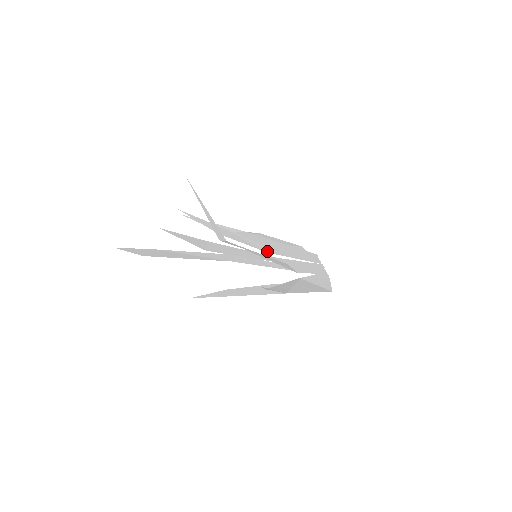
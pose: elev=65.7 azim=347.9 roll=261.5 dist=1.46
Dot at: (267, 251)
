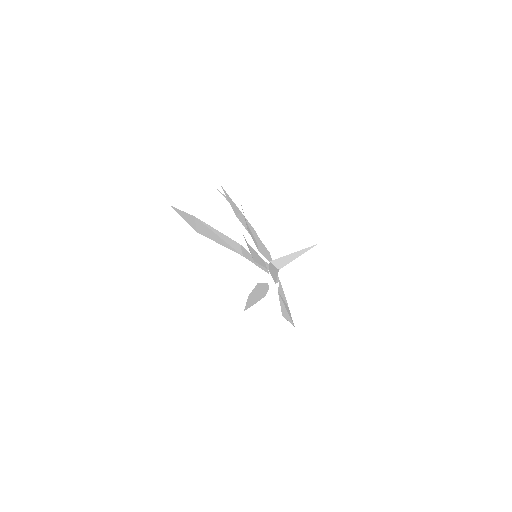
Dot at: (258, 249)
